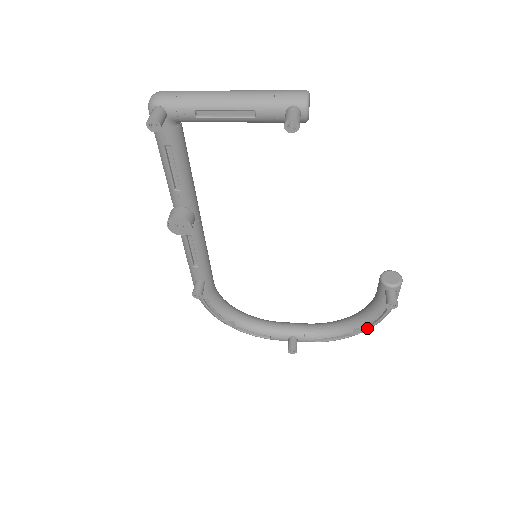
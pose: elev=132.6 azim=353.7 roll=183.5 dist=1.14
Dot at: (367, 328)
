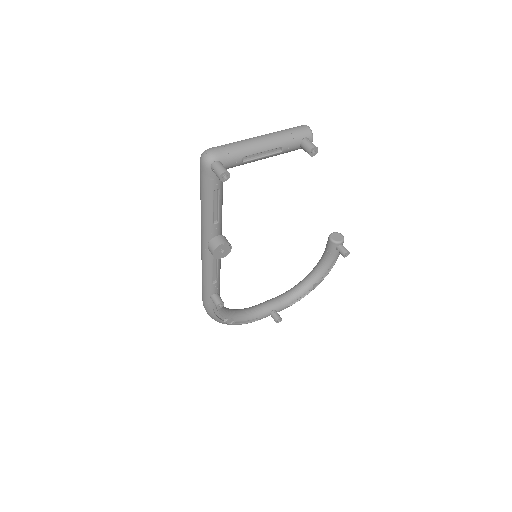
Dot at: (322, 280)
